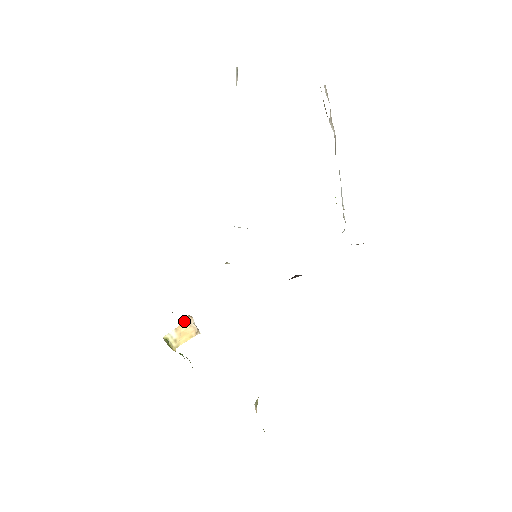
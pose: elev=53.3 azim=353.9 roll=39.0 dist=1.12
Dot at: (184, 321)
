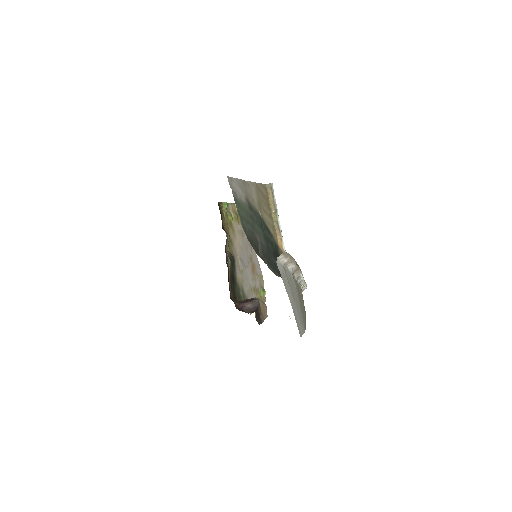
Dot at: occluded
